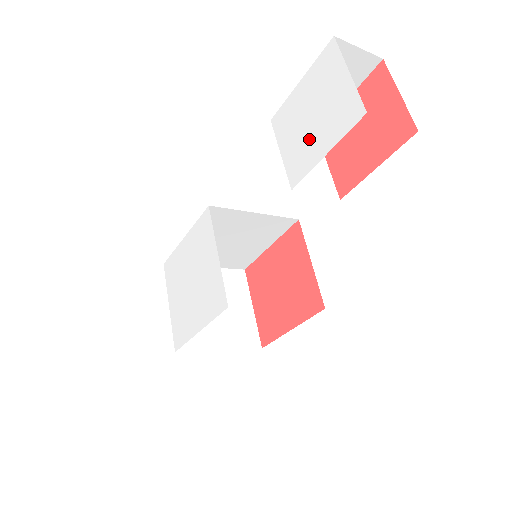
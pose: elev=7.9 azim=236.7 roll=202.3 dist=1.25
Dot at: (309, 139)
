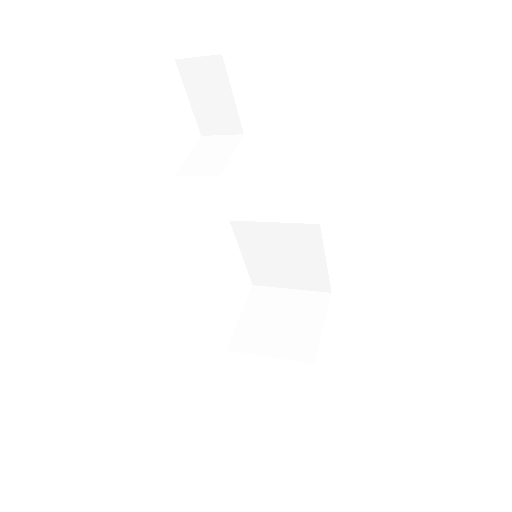
Dot at: occluded
